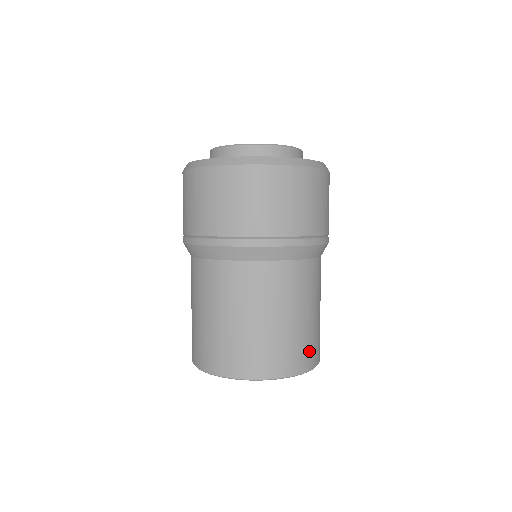
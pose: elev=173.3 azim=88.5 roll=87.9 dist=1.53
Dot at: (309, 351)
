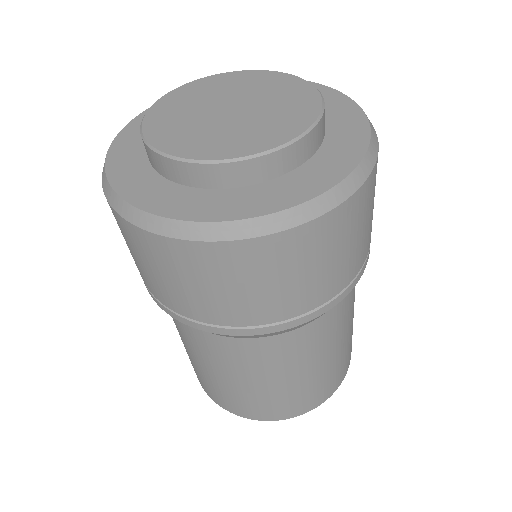
Dot at: (284, 407)
